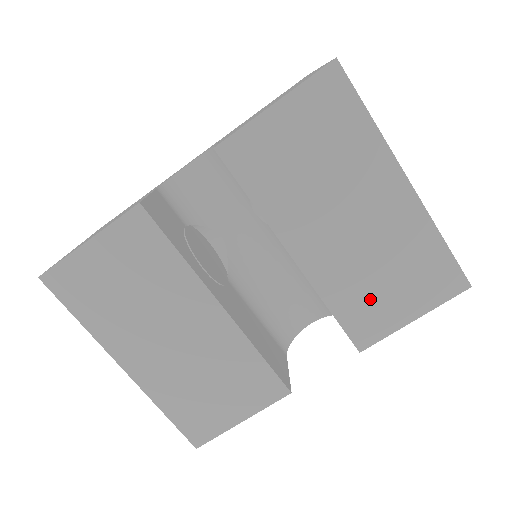
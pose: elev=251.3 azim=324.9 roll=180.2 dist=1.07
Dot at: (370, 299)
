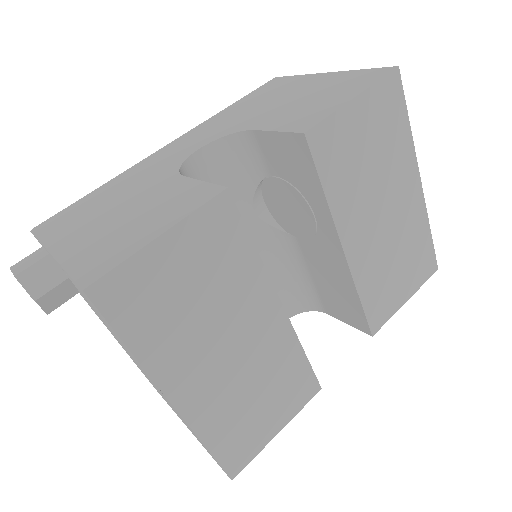
Dot at: (386, 285)
